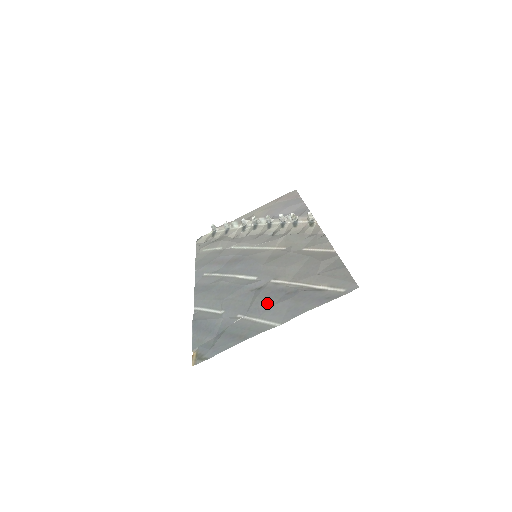
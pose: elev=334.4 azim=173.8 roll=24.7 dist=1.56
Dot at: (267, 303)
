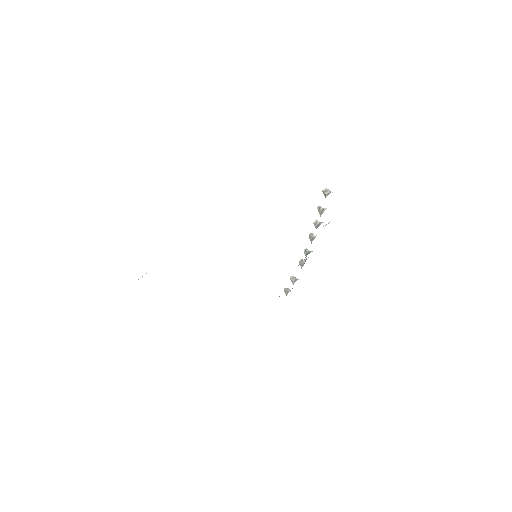
Dot at: occluded
